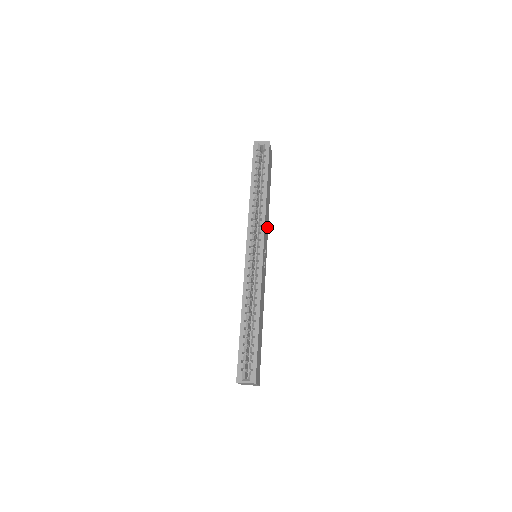
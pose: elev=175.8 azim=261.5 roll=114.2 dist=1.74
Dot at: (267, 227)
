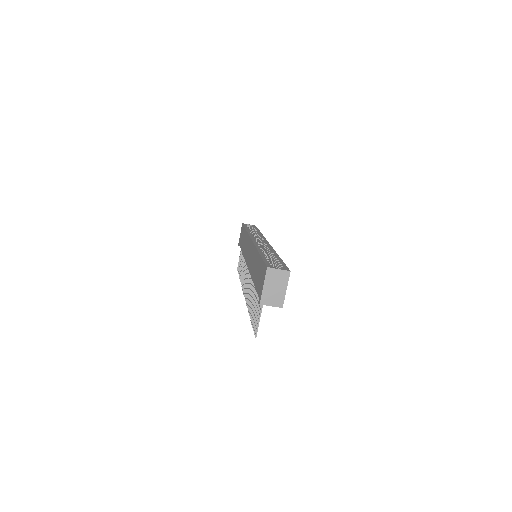
Dot at: occluded
